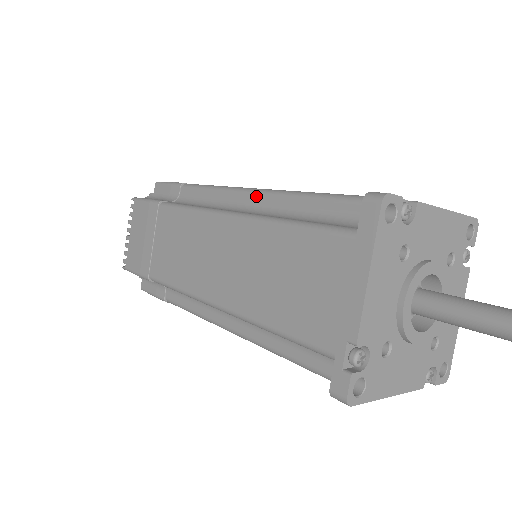
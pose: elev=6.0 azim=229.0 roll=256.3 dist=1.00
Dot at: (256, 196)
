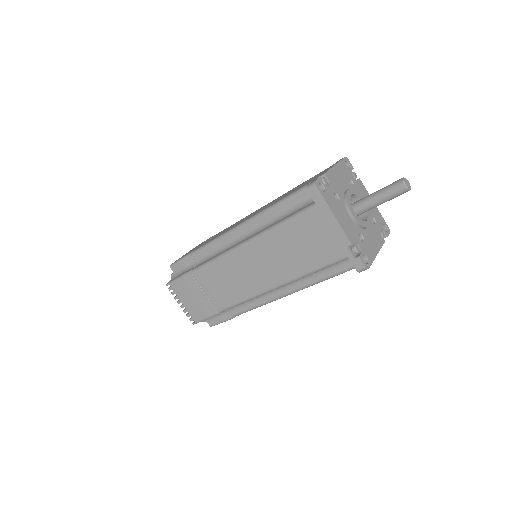
Dot at: (246, 226)
